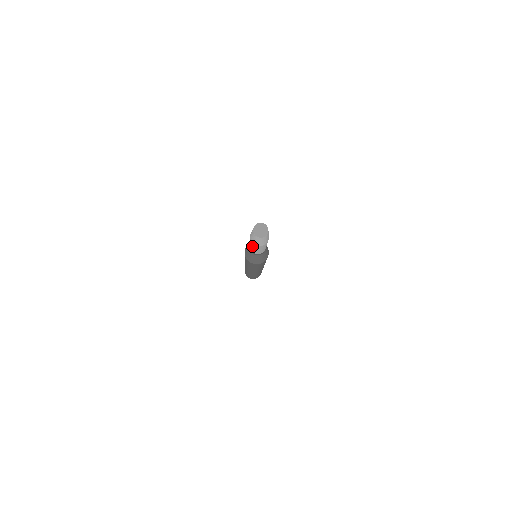
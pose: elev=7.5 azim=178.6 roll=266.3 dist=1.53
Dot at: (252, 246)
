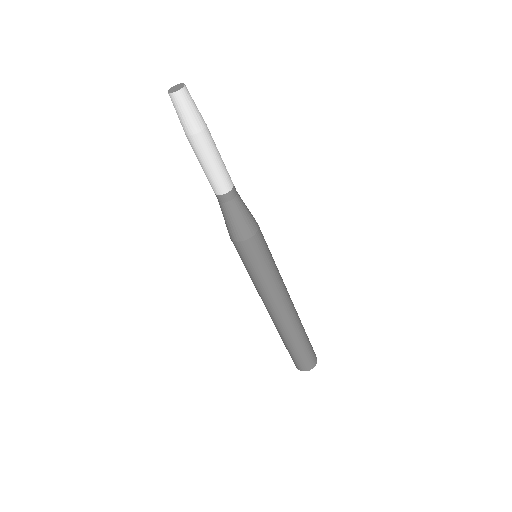
Dot at: occluded
